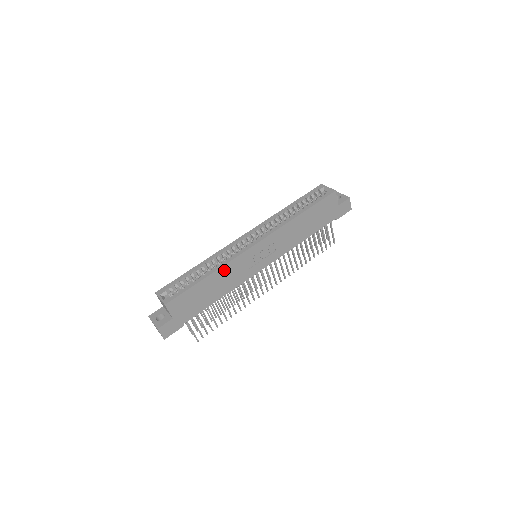
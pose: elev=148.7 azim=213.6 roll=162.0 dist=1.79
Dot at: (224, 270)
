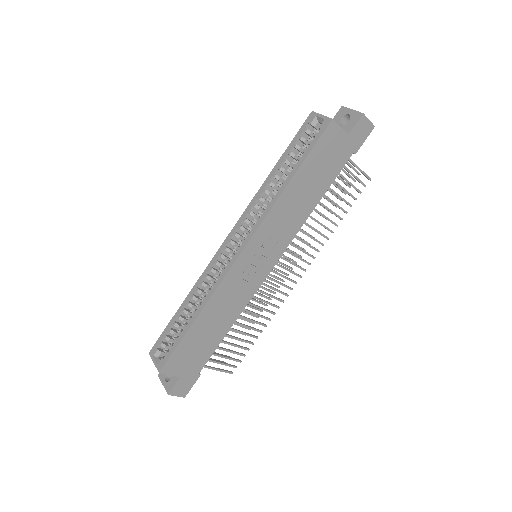
Dot at: (214, 302)
